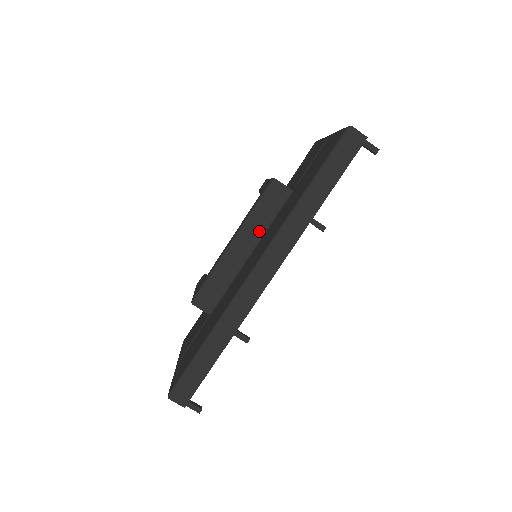
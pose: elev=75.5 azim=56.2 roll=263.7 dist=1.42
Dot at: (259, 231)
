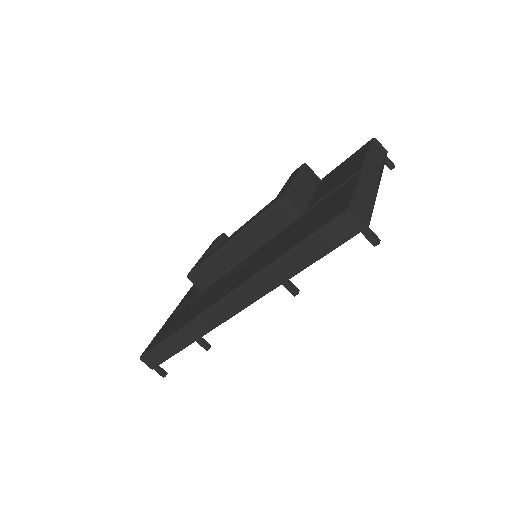
Dot at: (259, 240)
